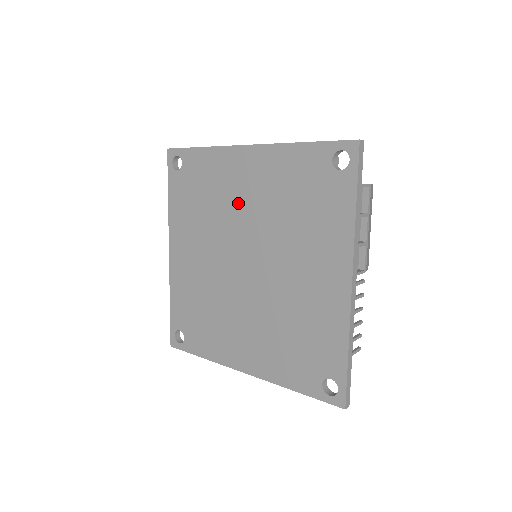
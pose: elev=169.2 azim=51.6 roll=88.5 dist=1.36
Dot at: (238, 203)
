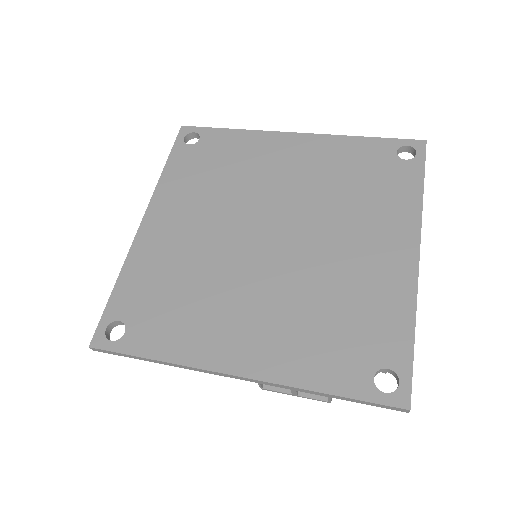
Dot at: (272, 177)
